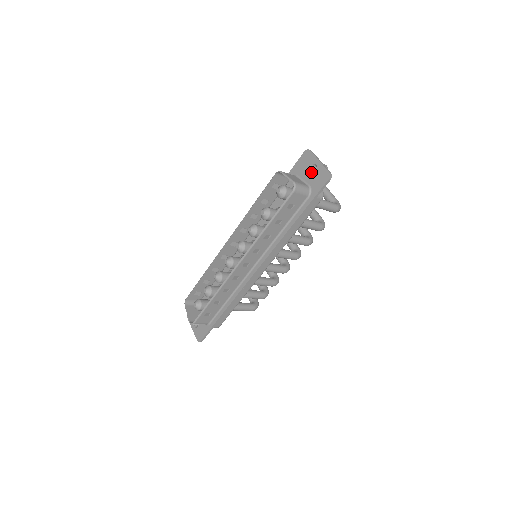
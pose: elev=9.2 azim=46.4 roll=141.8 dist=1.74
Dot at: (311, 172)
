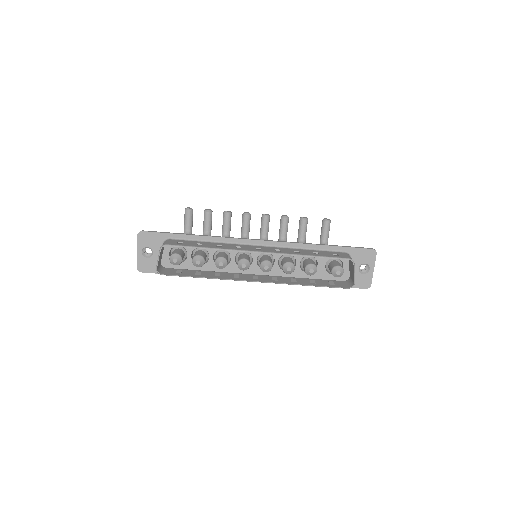
Dot at: (360, 265)
